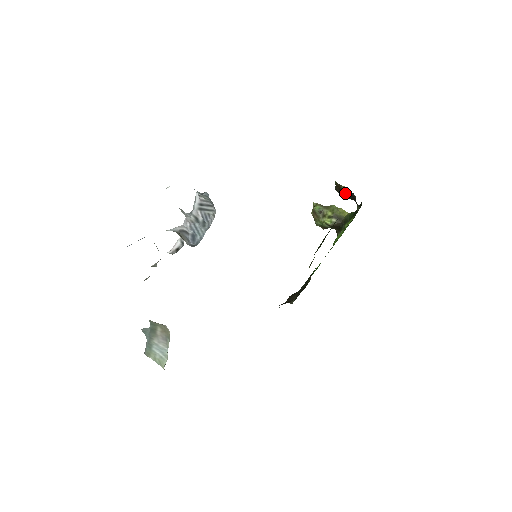
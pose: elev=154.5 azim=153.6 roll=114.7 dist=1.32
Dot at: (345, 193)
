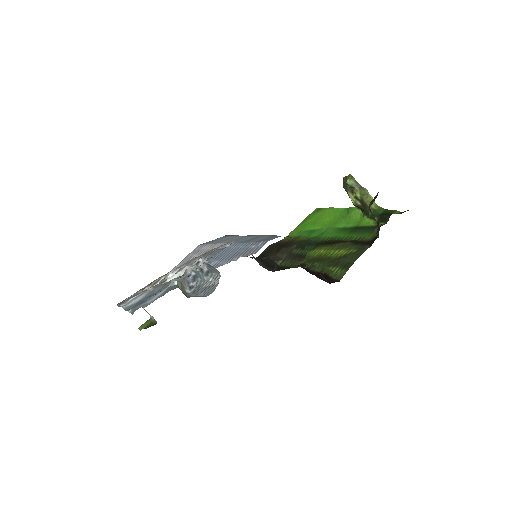
Dot at: occluded
